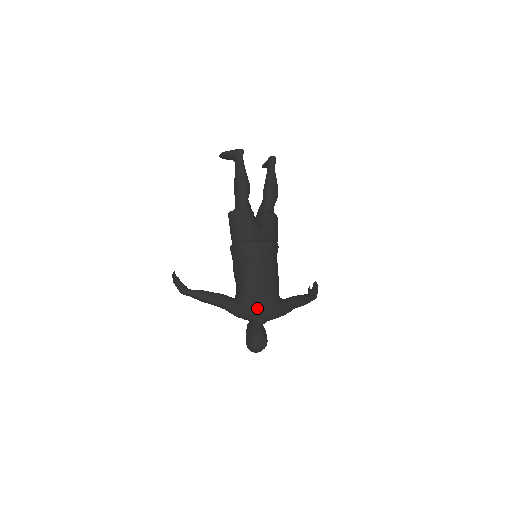
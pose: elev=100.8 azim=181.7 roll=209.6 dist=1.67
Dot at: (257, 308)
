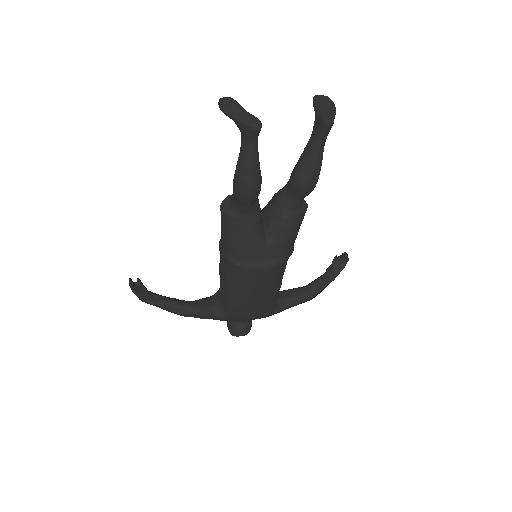
Dot at: (239, 319)
